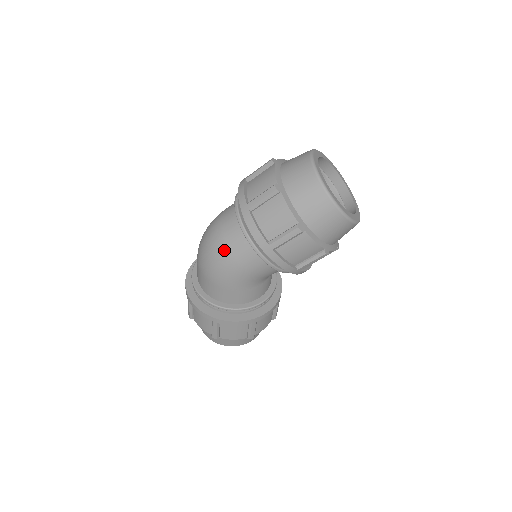
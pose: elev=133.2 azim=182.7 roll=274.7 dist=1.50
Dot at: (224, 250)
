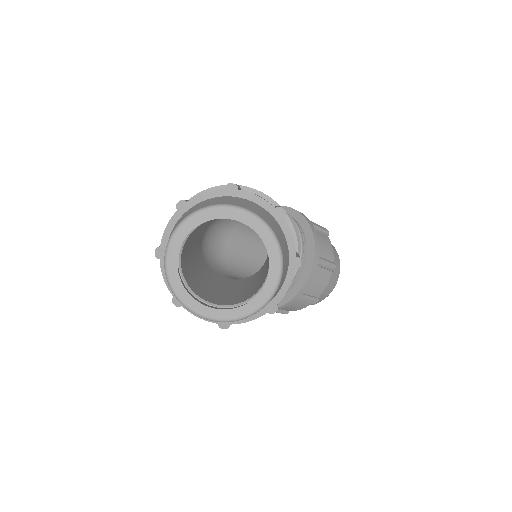
Dot at: occluded
